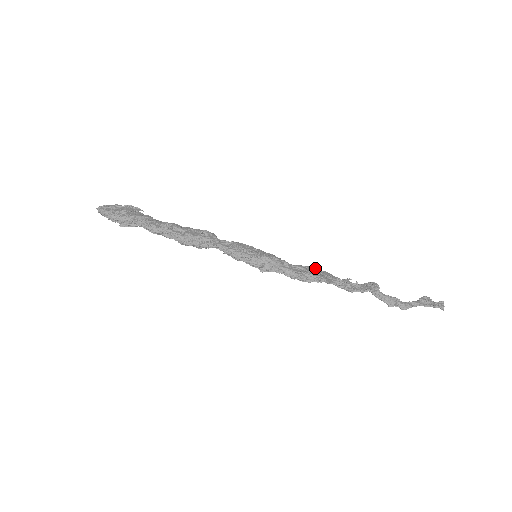
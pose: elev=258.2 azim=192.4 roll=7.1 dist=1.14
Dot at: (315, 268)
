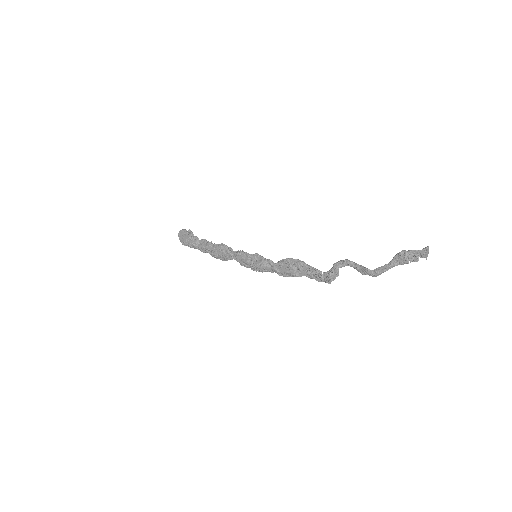
Dot at: (292, 260)
